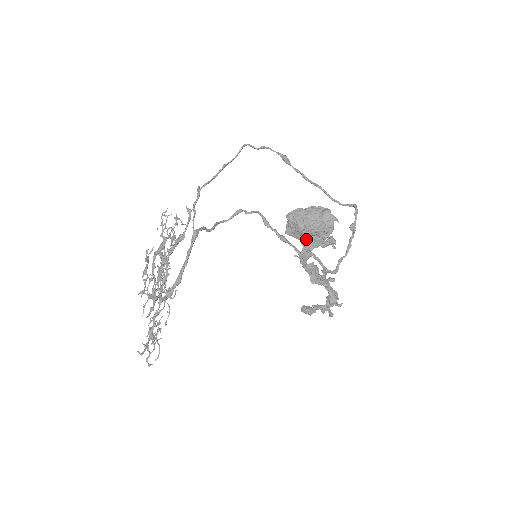
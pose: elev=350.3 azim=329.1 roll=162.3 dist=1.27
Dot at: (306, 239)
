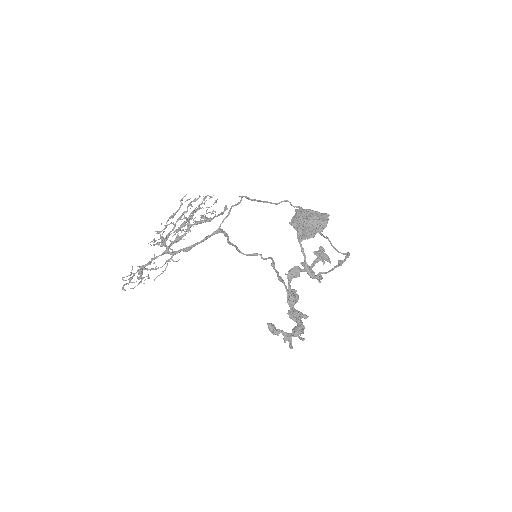
Dot at: (302, 232)
